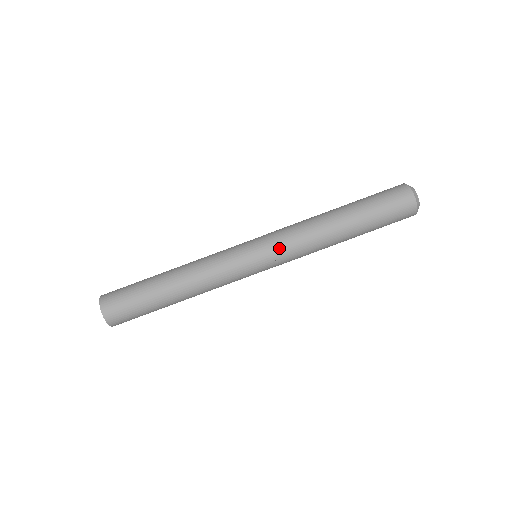
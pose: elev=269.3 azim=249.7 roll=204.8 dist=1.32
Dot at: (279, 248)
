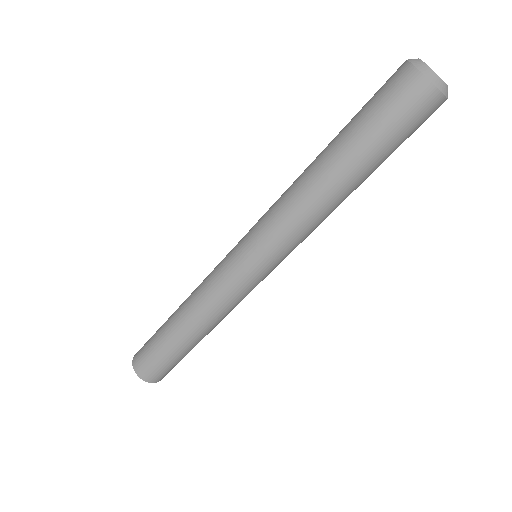
Dot at: (262, 233)
